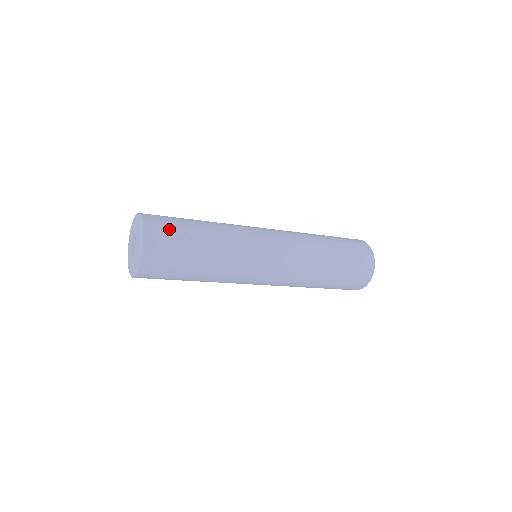
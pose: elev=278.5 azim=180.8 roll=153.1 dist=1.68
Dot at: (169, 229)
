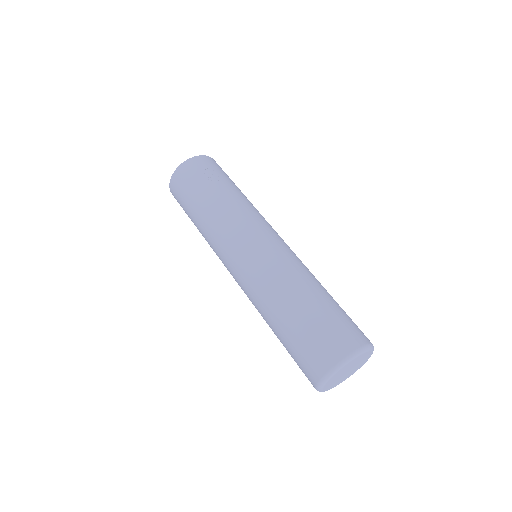
Dot at: (219, 169)
